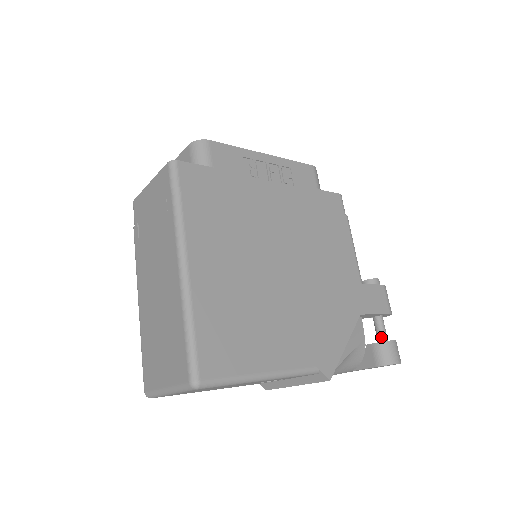
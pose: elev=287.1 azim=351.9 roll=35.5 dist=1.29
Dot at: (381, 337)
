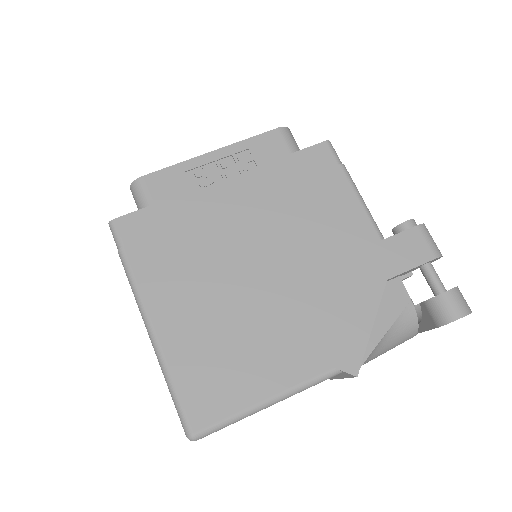
Dot at: (434, 290)
